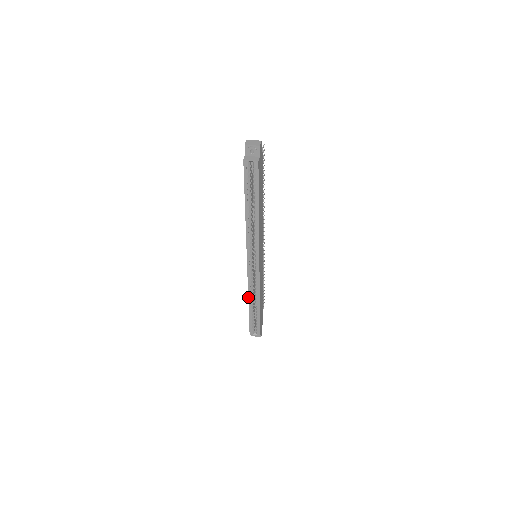
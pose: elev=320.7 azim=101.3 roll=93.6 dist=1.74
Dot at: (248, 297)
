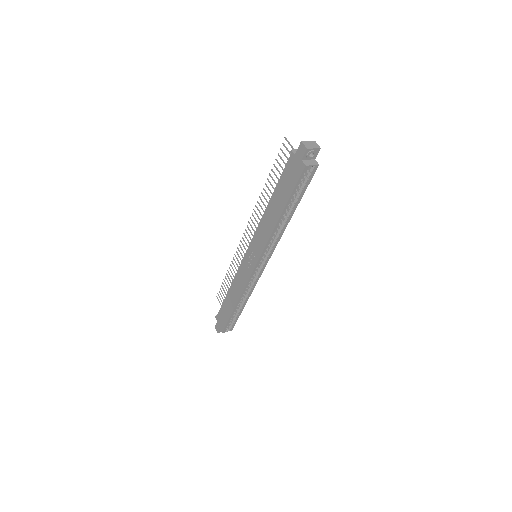
Dot at: (239, 299)
